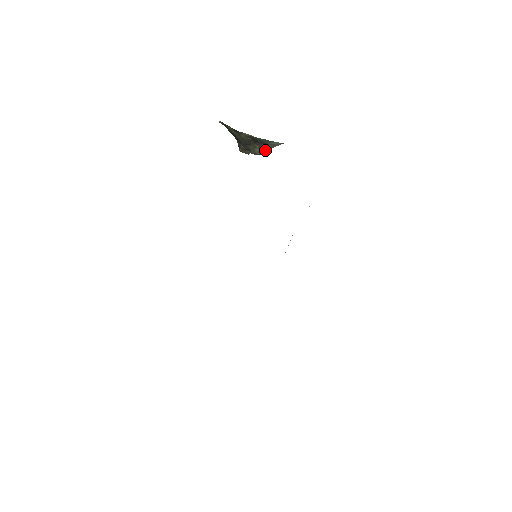
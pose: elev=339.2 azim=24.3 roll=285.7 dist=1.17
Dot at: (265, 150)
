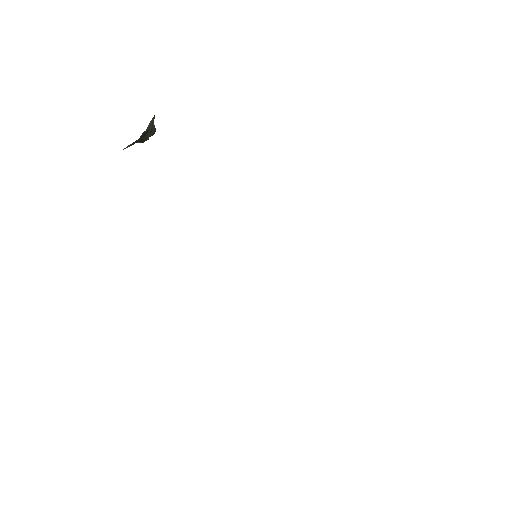
Dot at: (153, 130)
